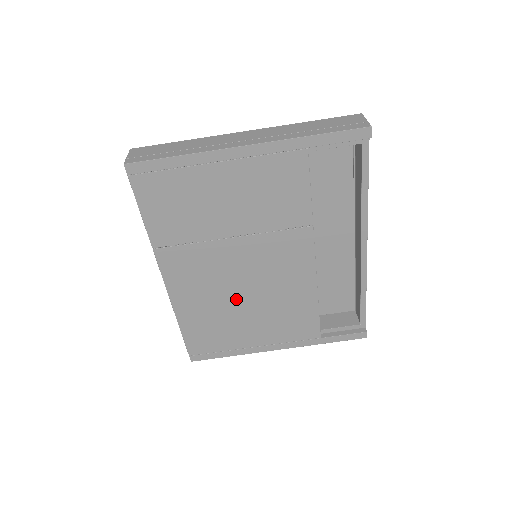
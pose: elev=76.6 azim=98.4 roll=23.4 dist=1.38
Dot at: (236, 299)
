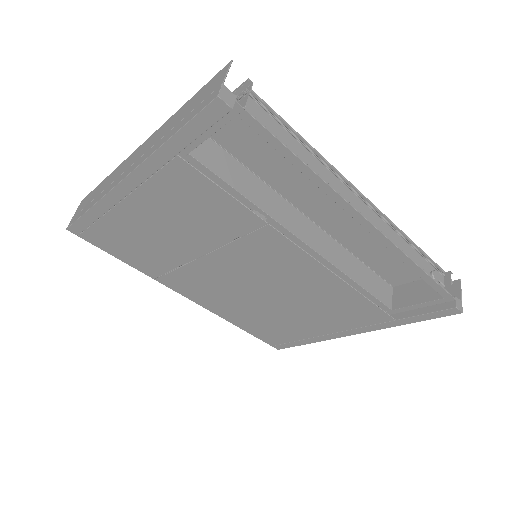
Dot at: (264, 301)
